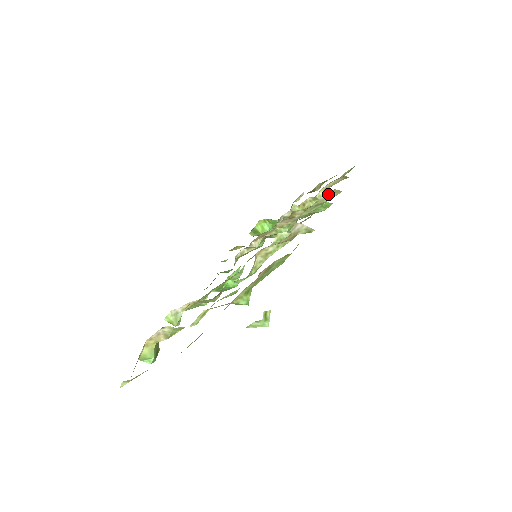
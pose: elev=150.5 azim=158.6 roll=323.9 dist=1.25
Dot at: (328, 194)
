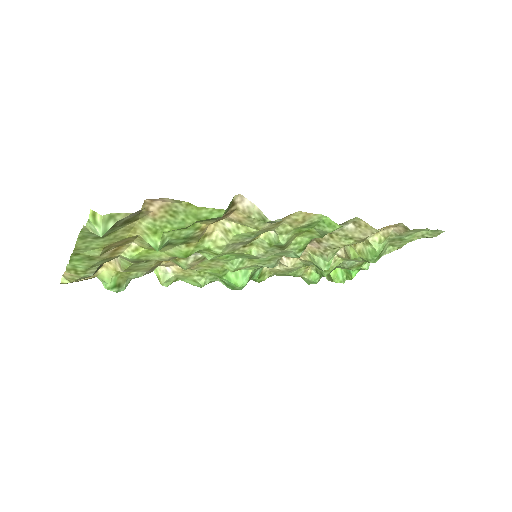
Dot at: (357, 225)
